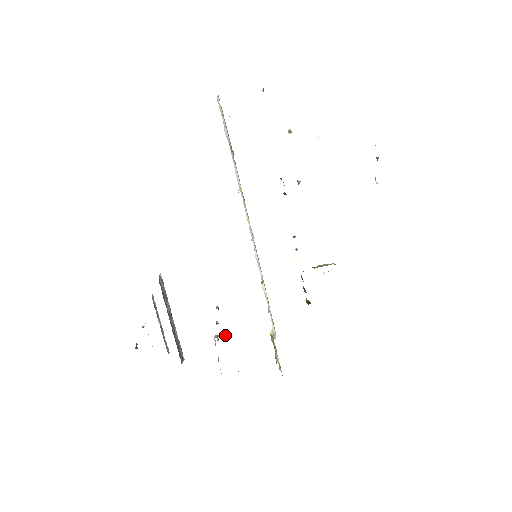
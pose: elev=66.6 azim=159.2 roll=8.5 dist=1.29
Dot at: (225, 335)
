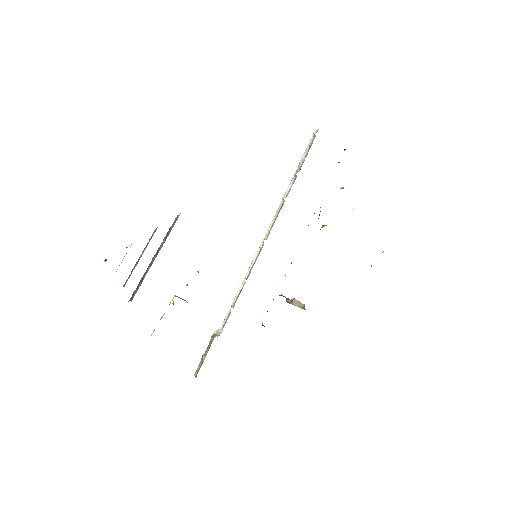
Dot at: (185, 300)
